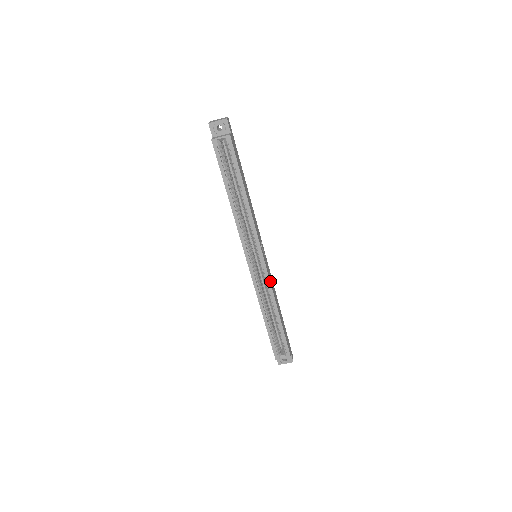
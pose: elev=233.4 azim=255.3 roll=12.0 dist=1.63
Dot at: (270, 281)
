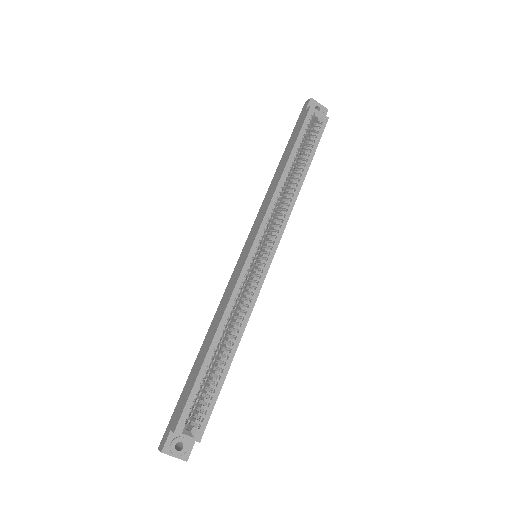
Dot at: (257, 295)
